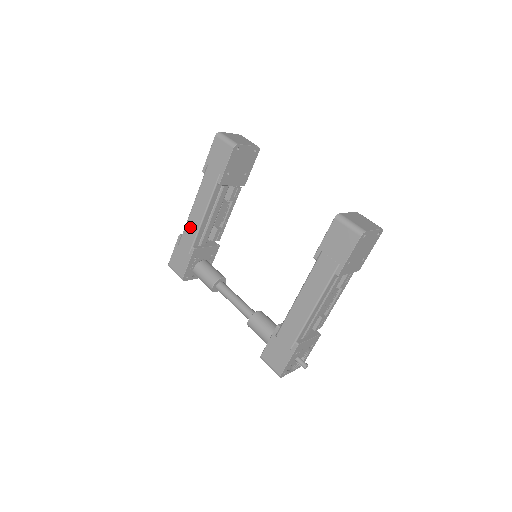
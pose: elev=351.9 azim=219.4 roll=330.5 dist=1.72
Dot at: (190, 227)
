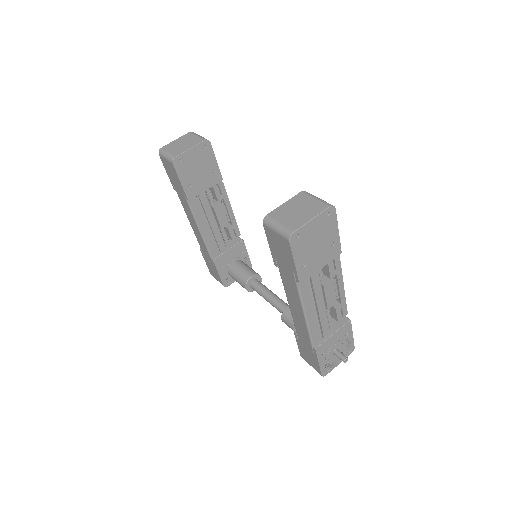
Dot at: (200, 241)
